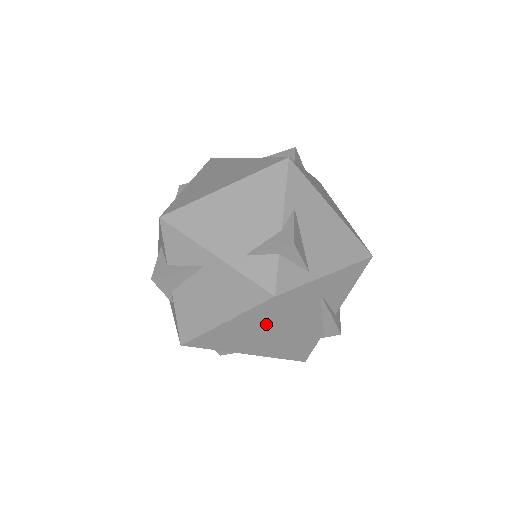
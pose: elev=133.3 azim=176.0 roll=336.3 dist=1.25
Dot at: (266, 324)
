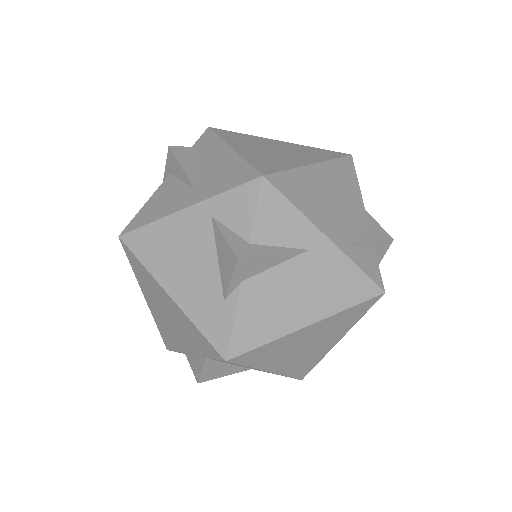
Dot at: (337, 328)
